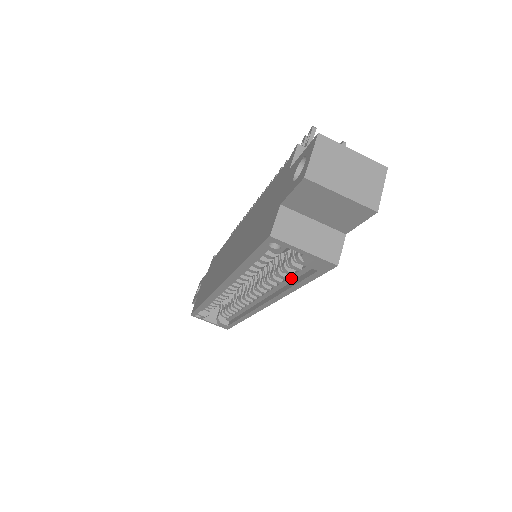
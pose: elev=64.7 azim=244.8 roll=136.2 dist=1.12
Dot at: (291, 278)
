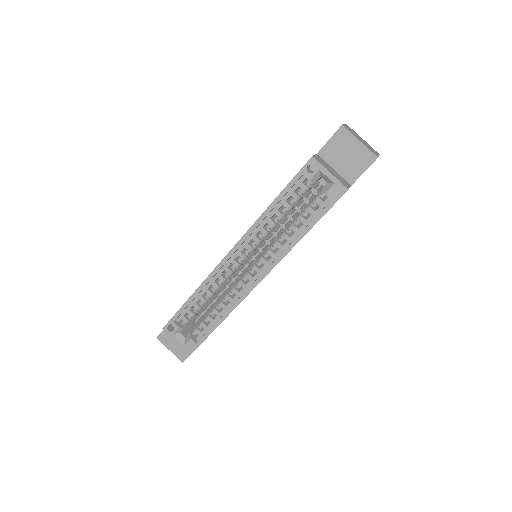
Dot at: (301, 228)
